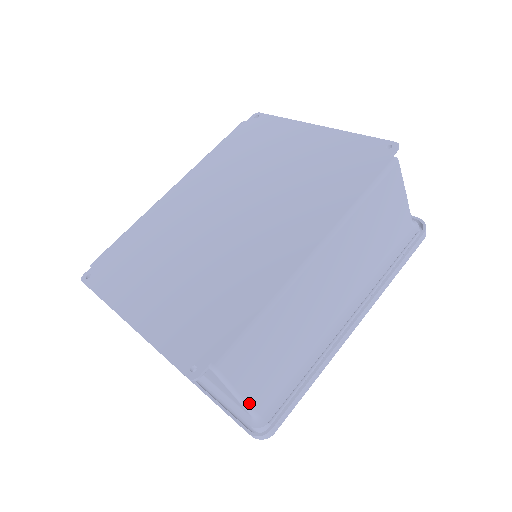
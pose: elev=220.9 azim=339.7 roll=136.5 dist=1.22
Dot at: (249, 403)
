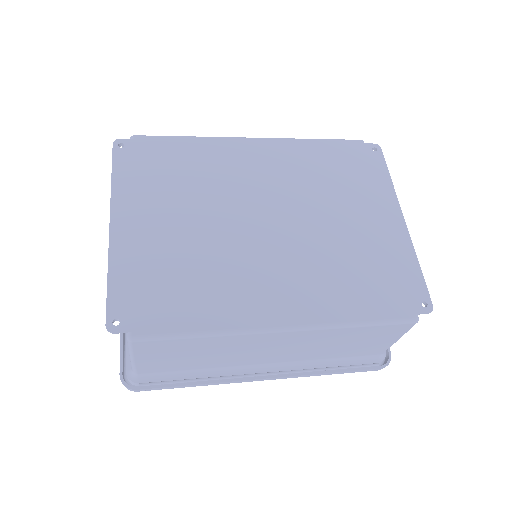
Dot at: (137, 366)
